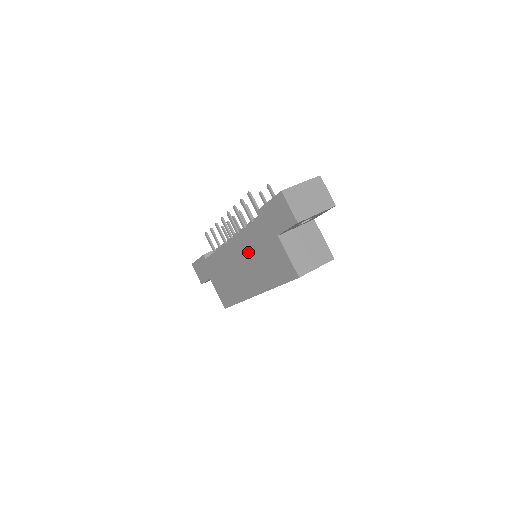
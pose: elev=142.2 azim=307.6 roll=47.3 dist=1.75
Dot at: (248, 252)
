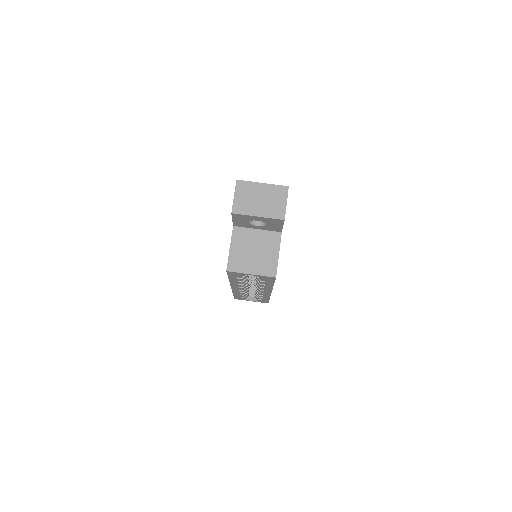
Dot at: occluded
